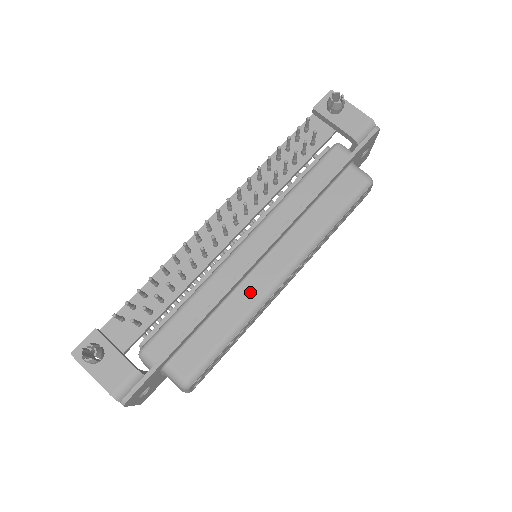
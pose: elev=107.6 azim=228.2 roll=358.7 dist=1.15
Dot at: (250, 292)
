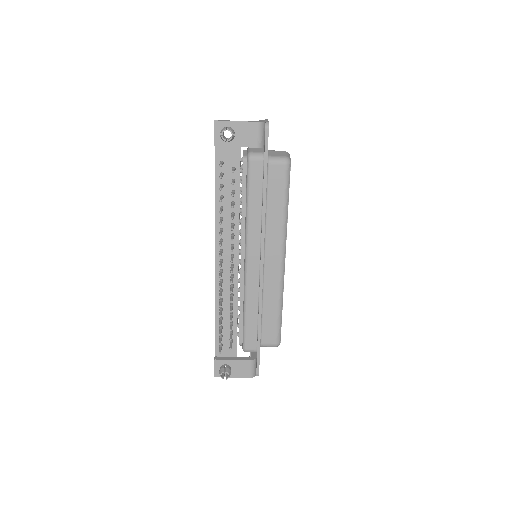
Dot at: (272, 283)
